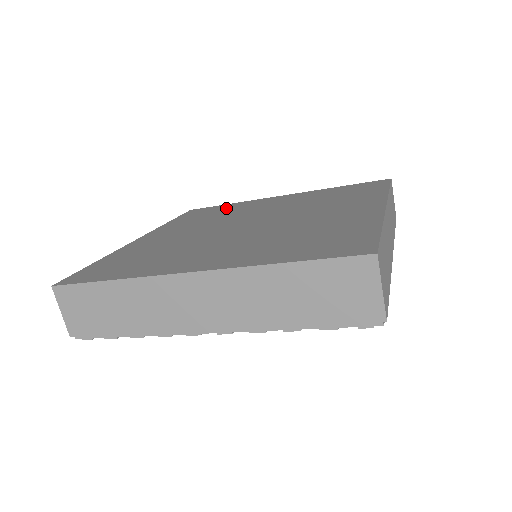
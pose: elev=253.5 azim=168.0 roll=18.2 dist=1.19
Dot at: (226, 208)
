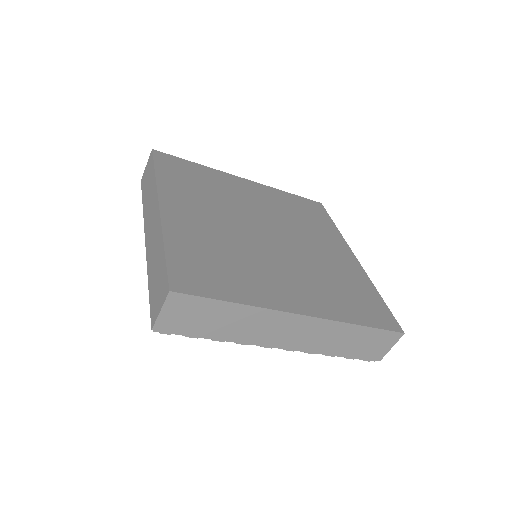
Dot at: (204, 175)
